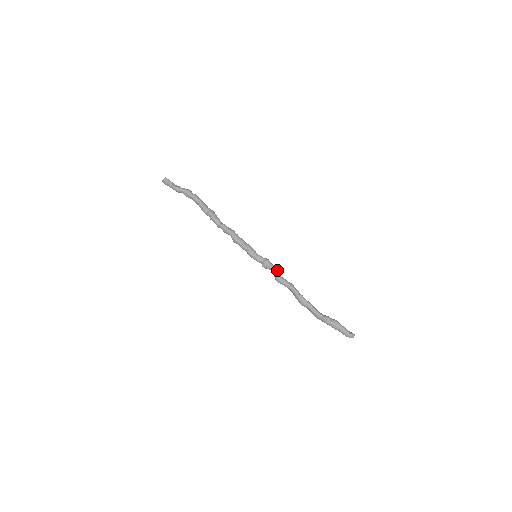
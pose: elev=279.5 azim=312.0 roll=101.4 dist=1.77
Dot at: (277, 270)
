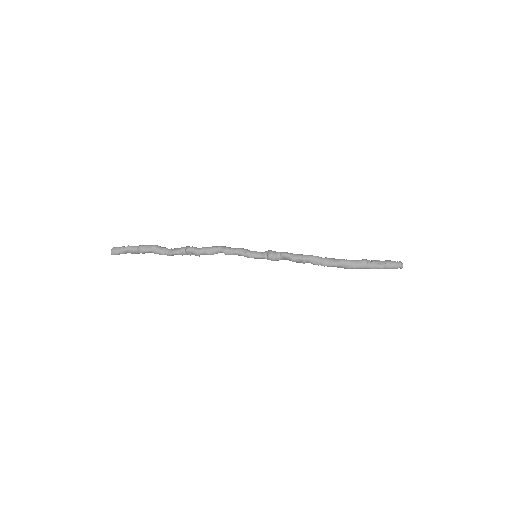
Dot at: (286, 253)
